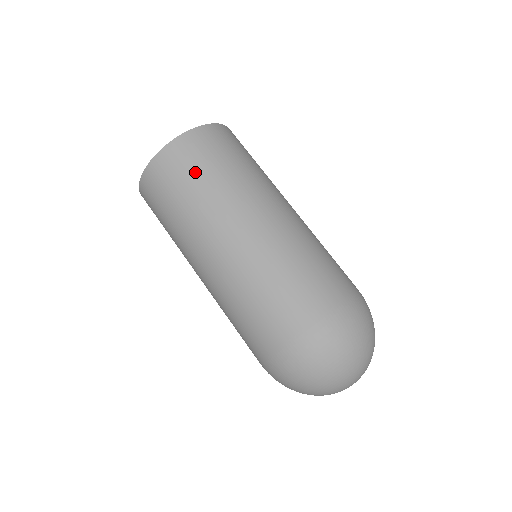
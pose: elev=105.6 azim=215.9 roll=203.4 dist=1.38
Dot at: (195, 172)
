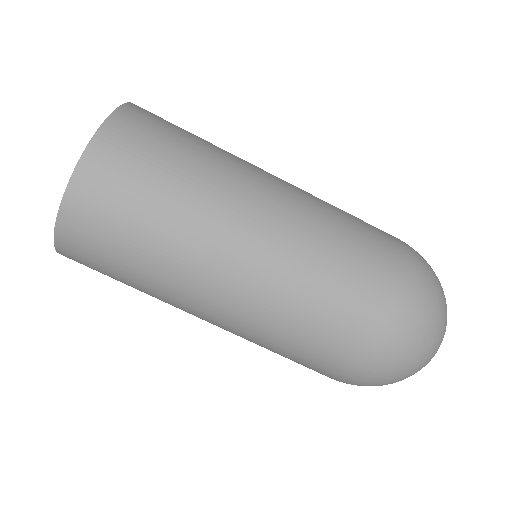
Dot at: (115, 255)
